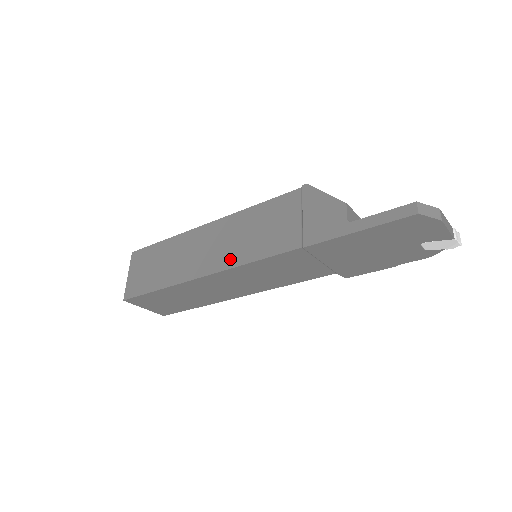
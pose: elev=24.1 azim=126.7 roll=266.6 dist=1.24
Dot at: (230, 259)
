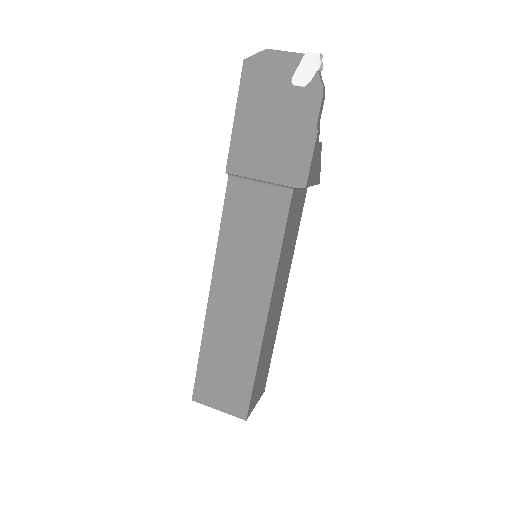
Dot at: occluded
